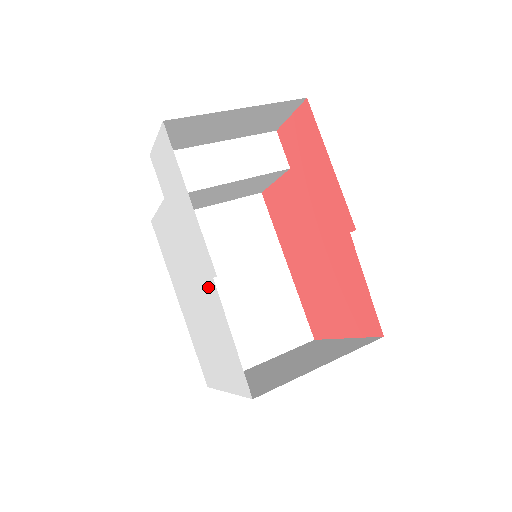
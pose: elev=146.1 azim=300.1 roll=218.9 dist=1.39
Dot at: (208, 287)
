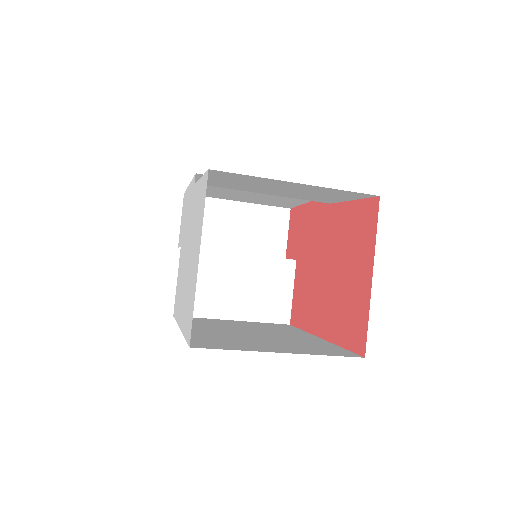
Dot at: occluded
